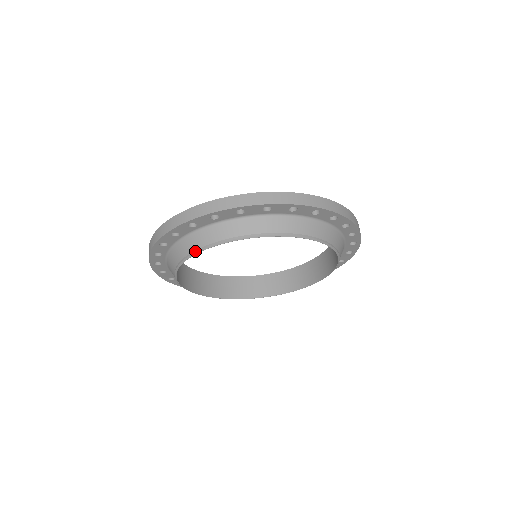
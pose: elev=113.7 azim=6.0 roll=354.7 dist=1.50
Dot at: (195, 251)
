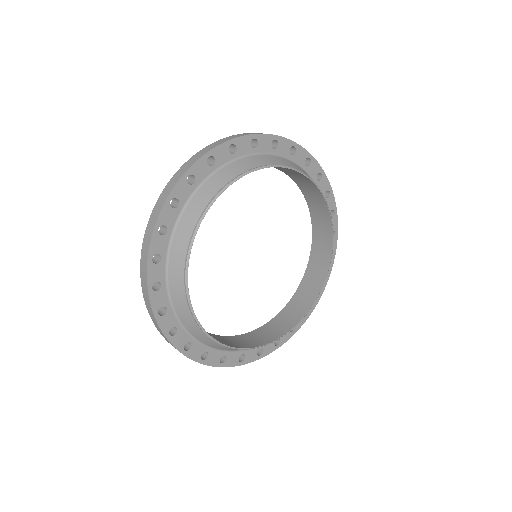
Dot at: (219, 191)
